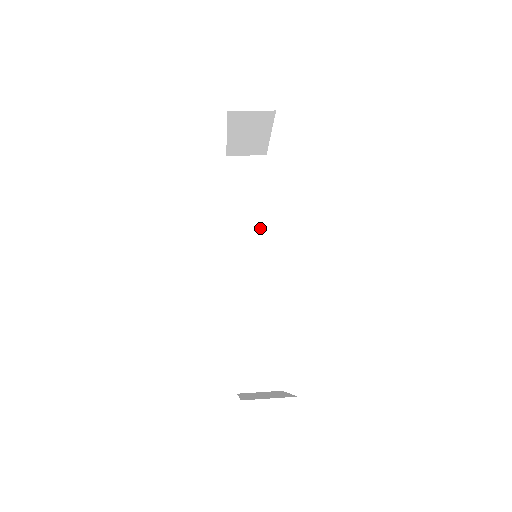
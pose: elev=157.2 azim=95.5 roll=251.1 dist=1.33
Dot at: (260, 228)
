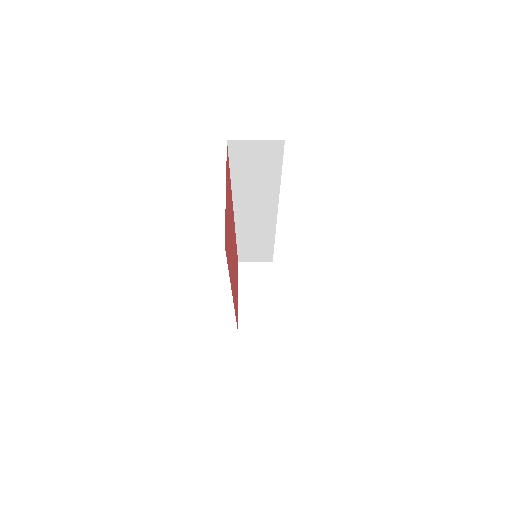
Dot at: (266, 196)
